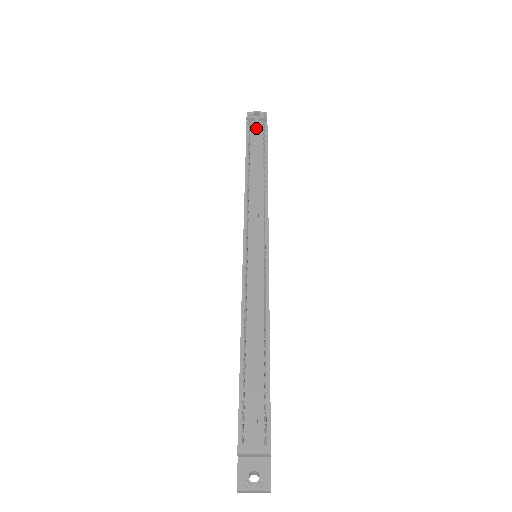
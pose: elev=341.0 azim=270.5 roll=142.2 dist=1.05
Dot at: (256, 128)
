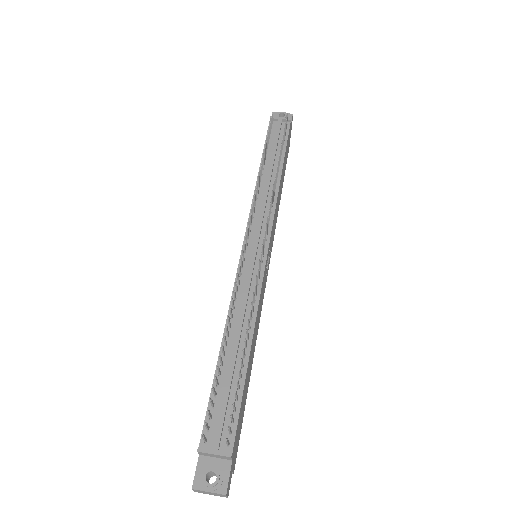
Dot at: (277, 129)
